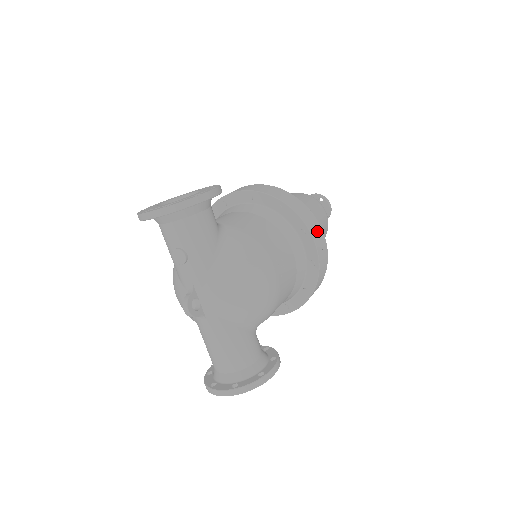
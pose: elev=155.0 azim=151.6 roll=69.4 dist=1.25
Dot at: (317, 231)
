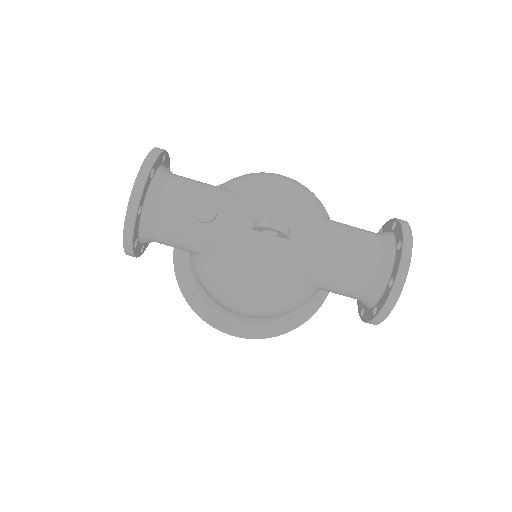
Dot at: occluded
